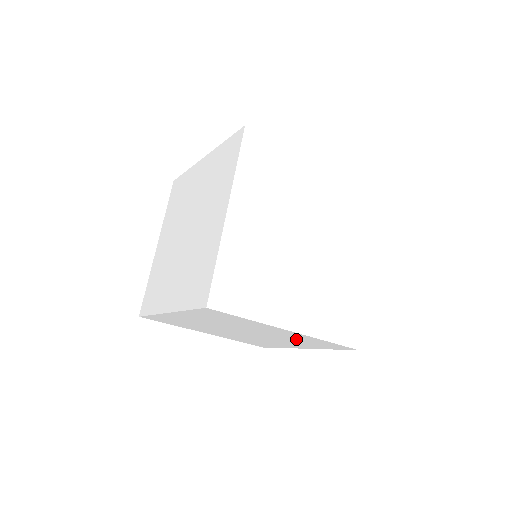
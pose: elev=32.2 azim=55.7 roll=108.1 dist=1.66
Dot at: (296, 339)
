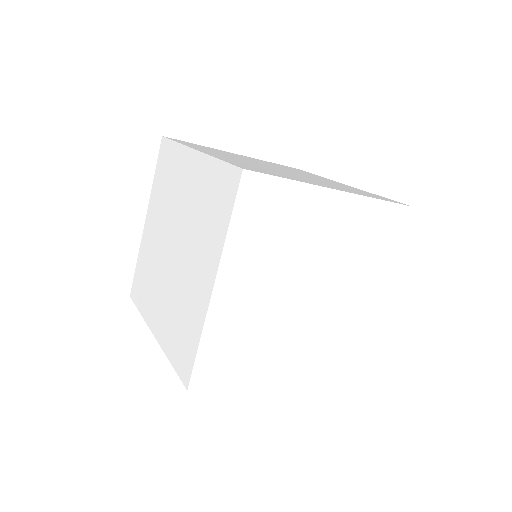
Dot at: occluded
